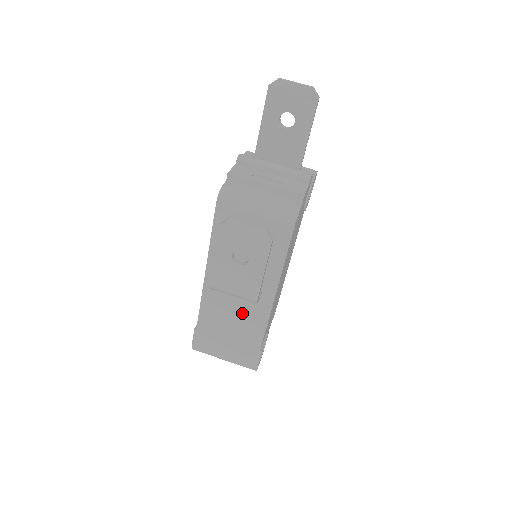
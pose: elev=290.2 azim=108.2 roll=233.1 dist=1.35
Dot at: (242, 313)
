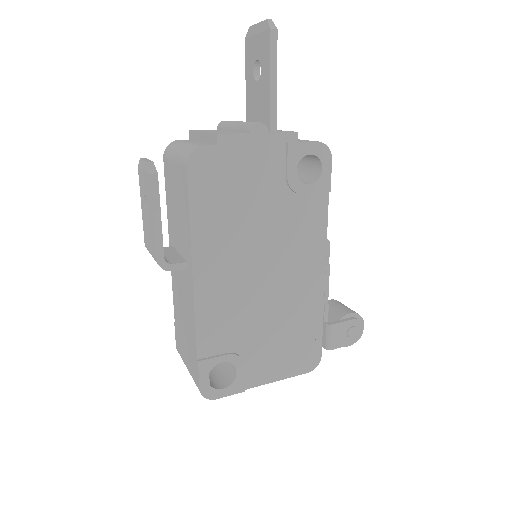
Dot at: (185, 299)
